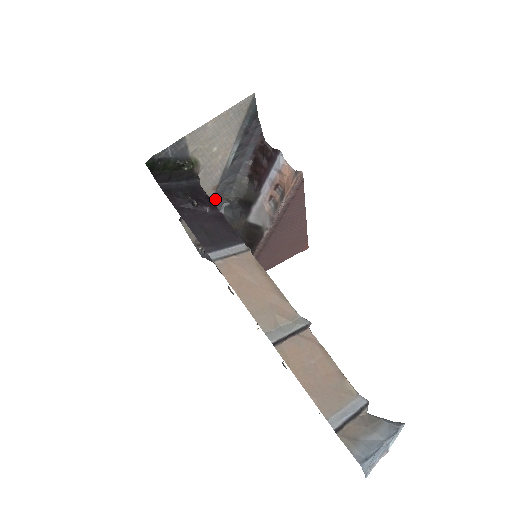
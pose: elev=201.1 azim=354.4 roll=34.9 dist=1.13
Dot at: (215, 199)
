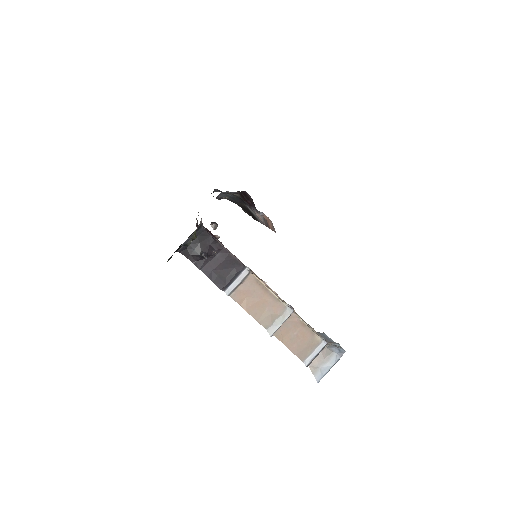
Dot at: occluded
